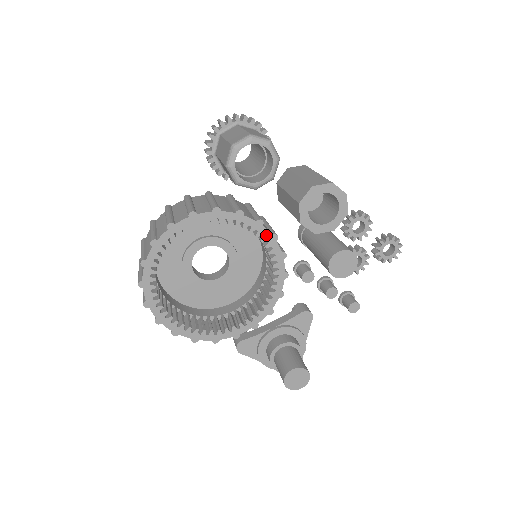
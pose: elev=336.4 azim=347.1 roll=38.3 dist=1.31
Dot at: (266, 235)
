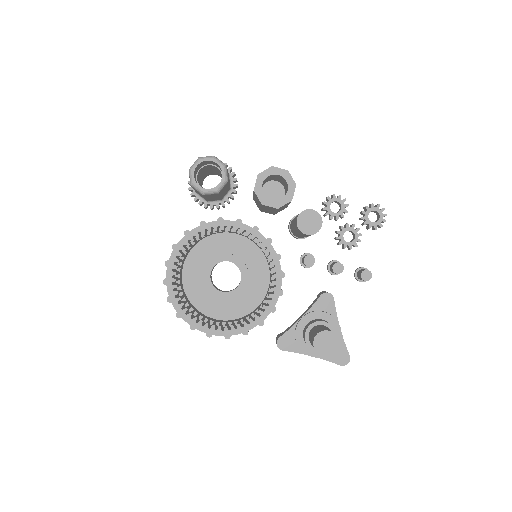
Dot at: (248, 229)
